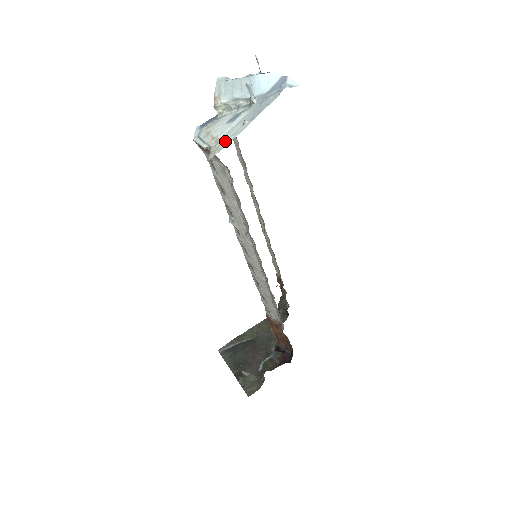
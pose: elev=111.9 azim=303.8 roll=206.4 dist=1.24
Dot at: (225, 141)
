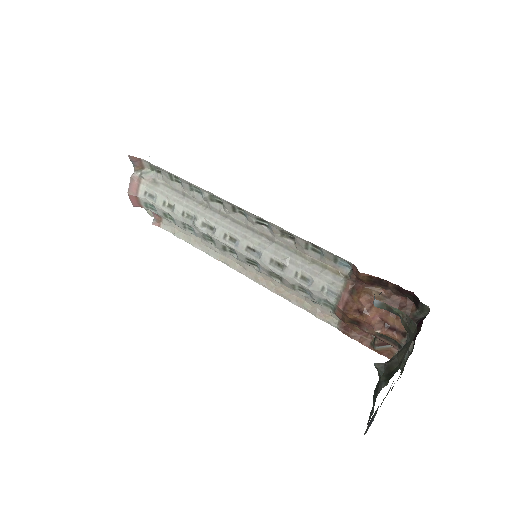
Dot at: occluded
